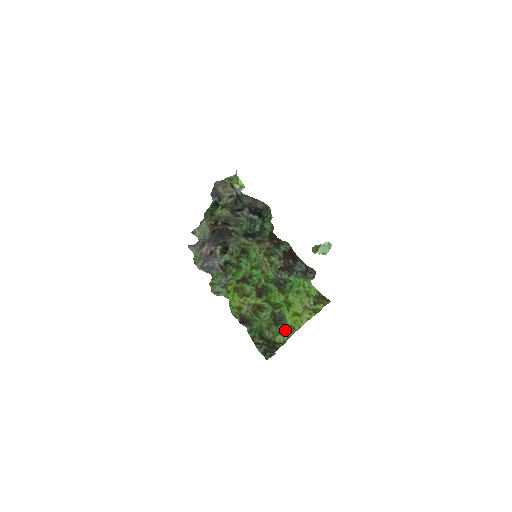
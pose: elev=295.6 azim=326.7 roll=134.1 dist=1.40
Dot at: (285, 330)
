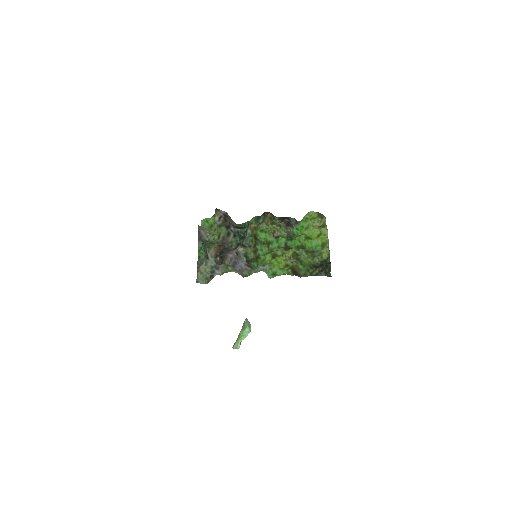
Dot at: (322, 249)
